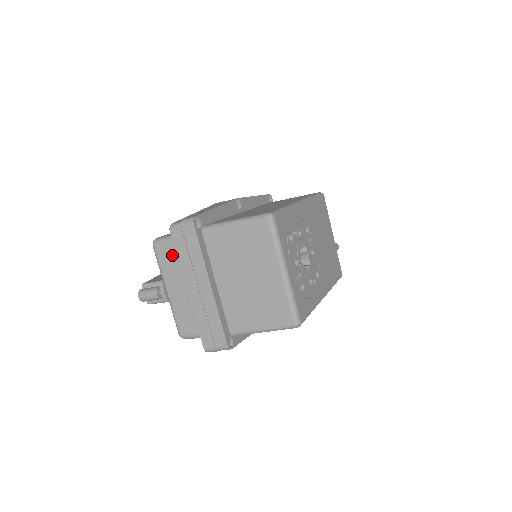
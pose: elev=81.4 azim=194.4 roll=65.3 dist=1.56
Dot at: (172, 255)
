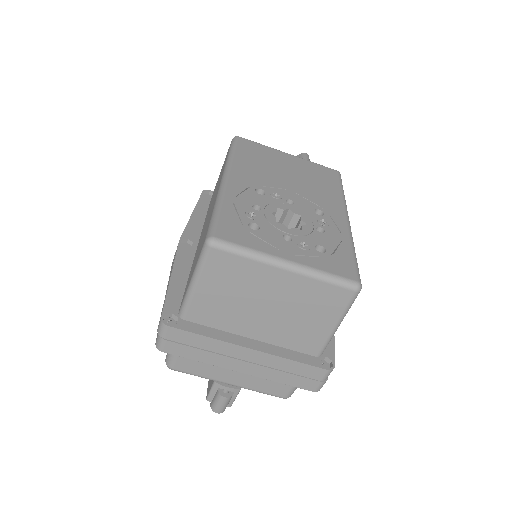
Dot at: (192, 360)
